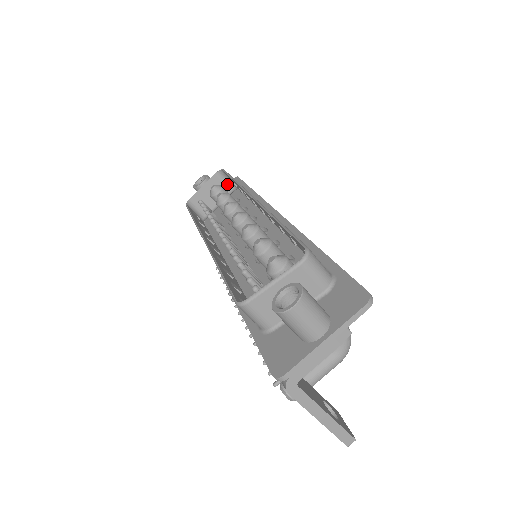
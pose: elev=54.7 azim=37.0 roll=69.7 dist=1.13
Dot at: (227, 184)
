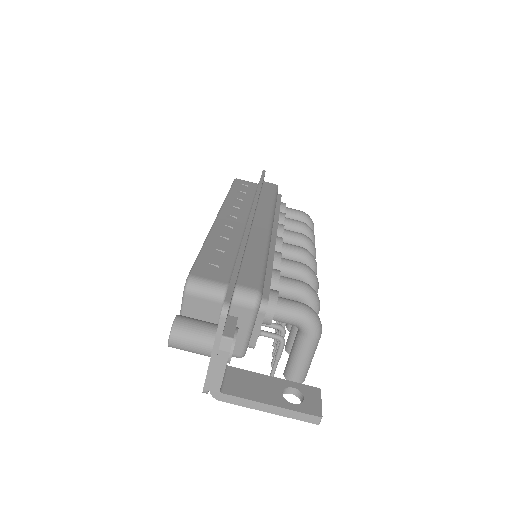
Dot at: occluded
